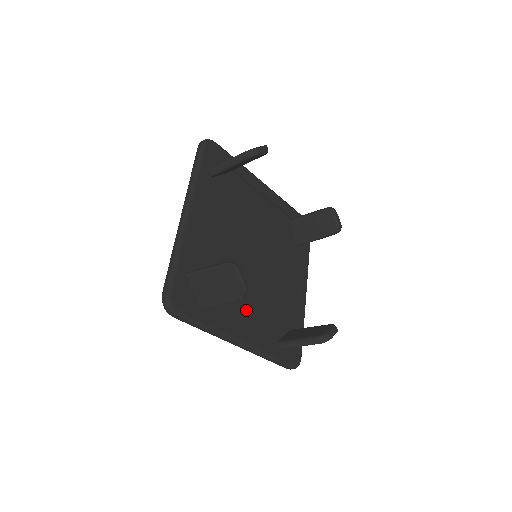
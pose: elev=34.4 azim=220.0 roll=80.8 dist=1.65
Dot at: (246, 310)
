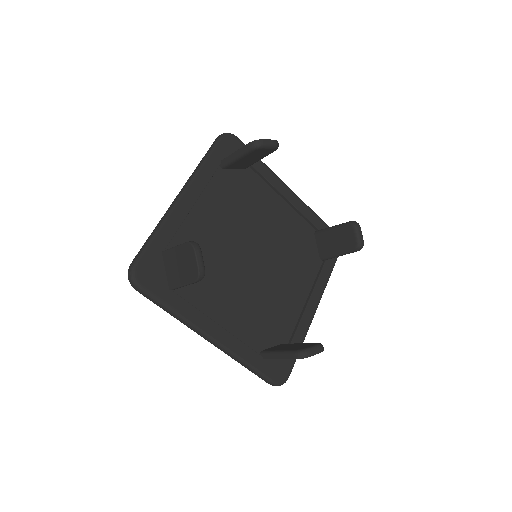
Dot at: (229, 307)
